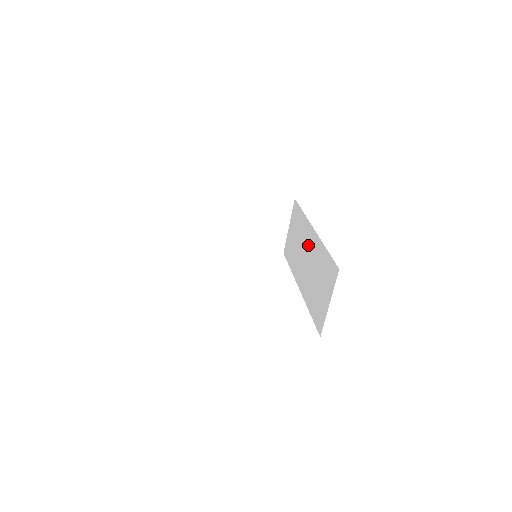
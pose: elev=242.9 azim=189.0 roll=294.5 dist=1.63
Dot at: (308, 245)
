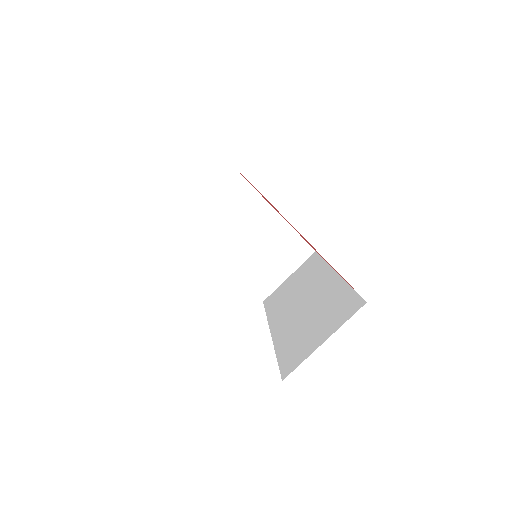
Dot at: (316, 287)
